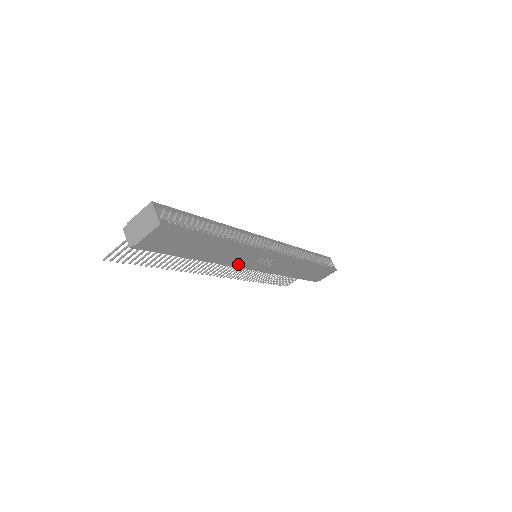
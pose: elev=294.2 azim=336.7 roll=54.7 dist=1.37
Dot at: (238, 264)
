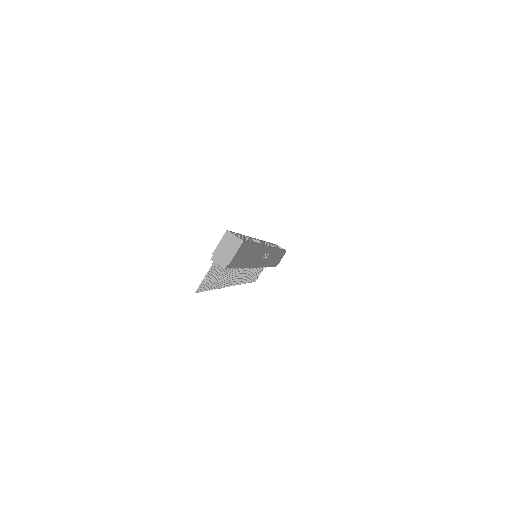
Dot at: (255, 264)
